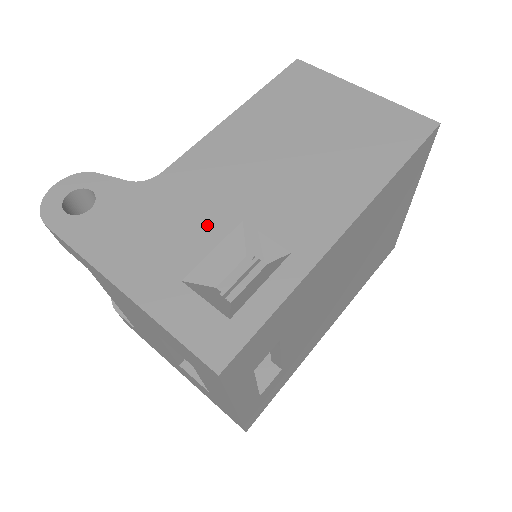
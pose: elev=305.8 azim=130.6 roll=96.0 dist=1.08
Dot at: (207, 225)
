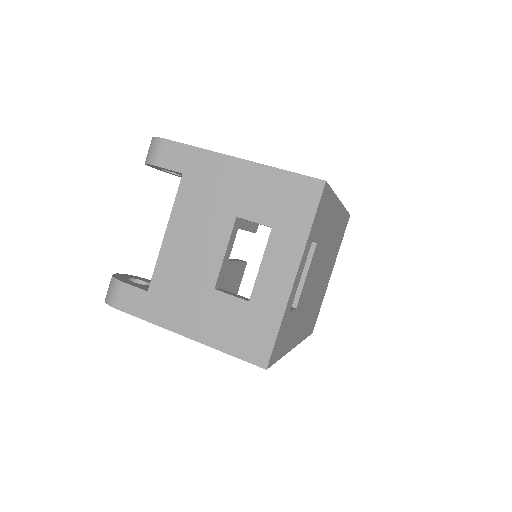
Dot at: occluded
